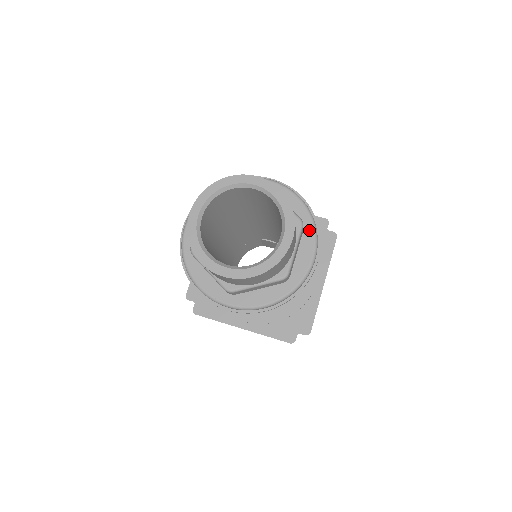
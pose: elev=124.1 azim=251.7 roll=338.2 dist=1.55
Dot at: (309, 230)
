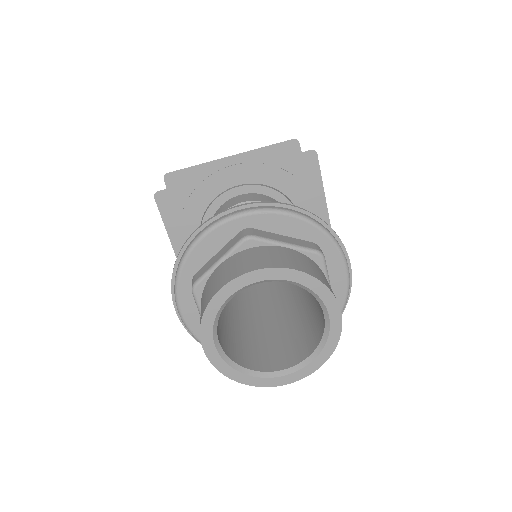
Dot at: (327, 246)
